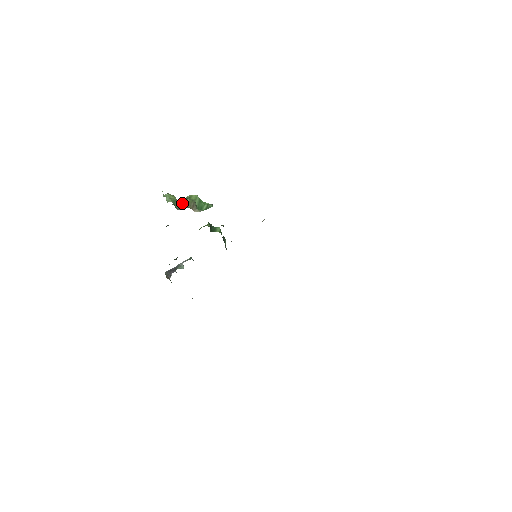
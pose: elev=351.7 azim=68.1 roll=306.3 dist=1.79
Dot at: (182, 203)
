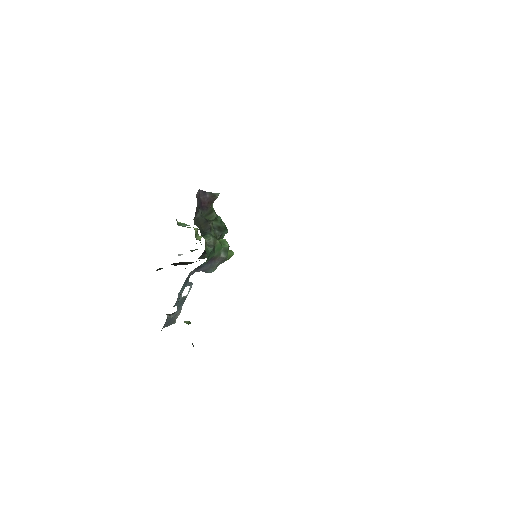
Dot at: occluded
